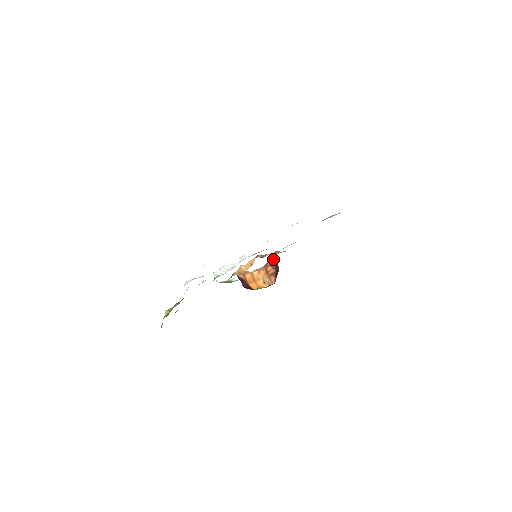
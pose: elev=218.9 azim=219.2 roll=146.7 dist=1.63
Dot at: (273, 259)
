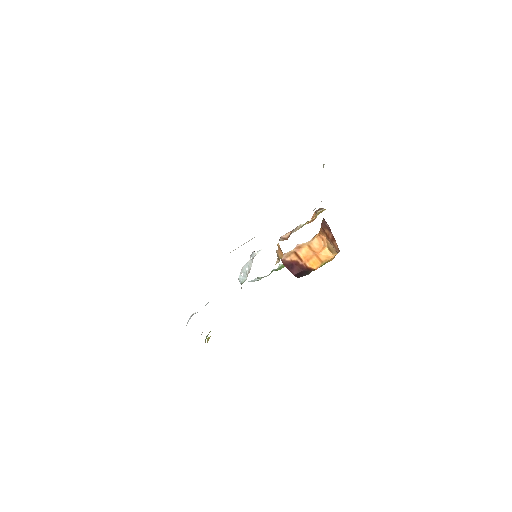
Dot at: (322, 220)
